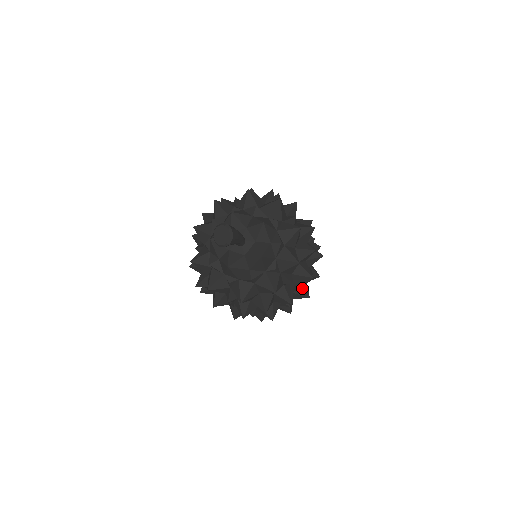
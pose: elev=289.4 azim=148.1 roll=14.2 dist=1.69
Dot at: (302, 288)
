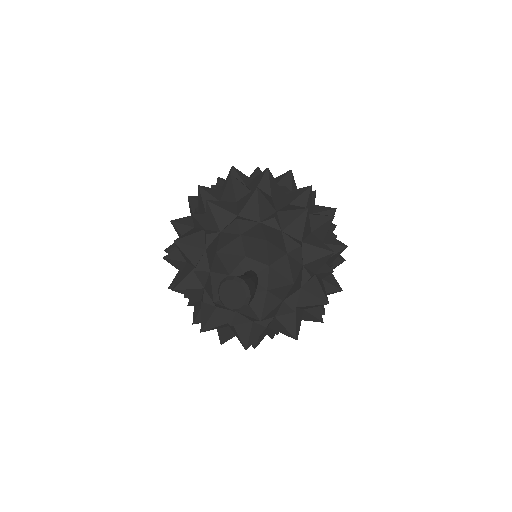
Dot at: occluded
